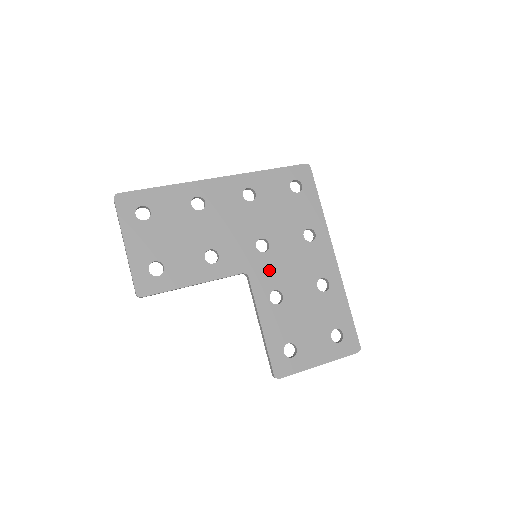
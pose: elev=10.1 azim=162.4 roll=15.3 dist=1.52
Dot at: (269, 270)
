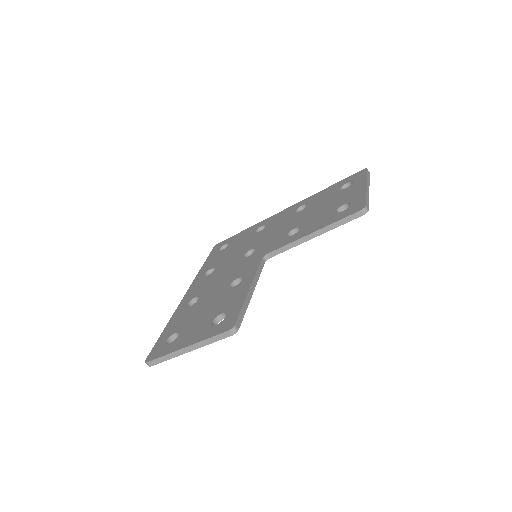
Dot at: (270, 243)
